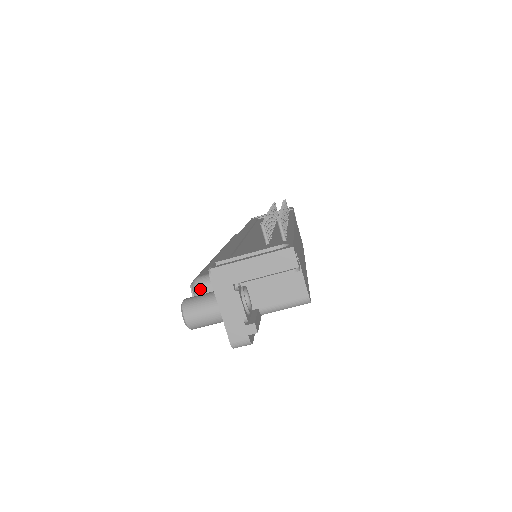
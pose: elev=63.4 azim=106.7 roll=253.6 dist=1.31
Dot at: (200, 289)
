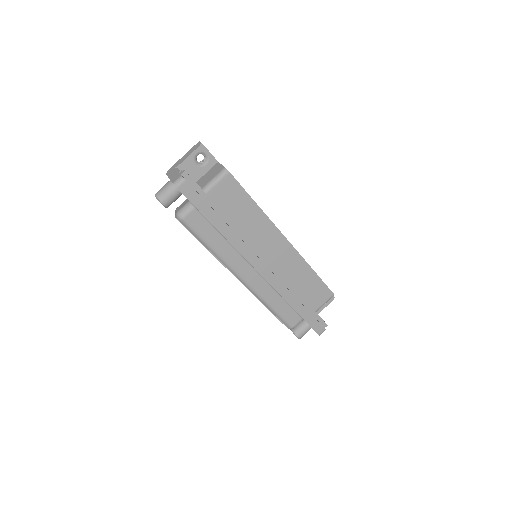
Dot at: (177, 208)
